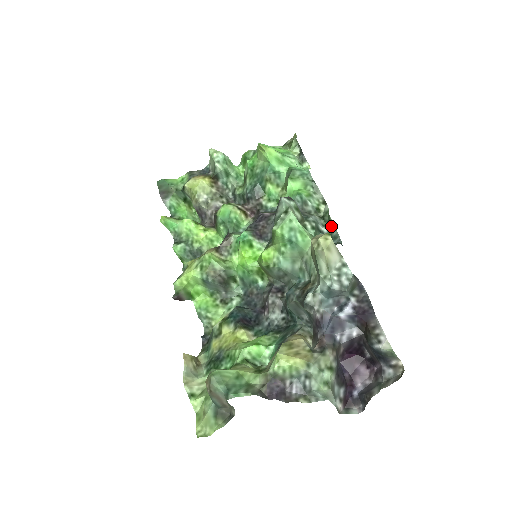
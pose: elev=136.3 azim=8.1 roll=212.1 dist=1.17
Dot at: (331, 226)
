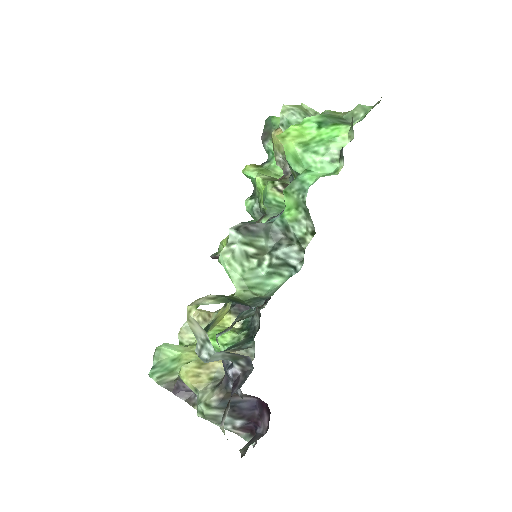
Dot at: occluded
